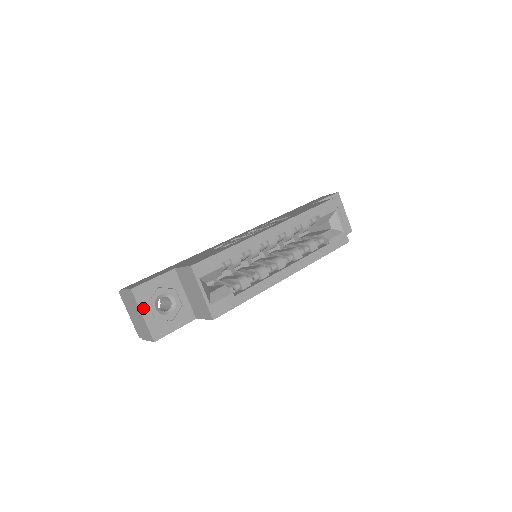
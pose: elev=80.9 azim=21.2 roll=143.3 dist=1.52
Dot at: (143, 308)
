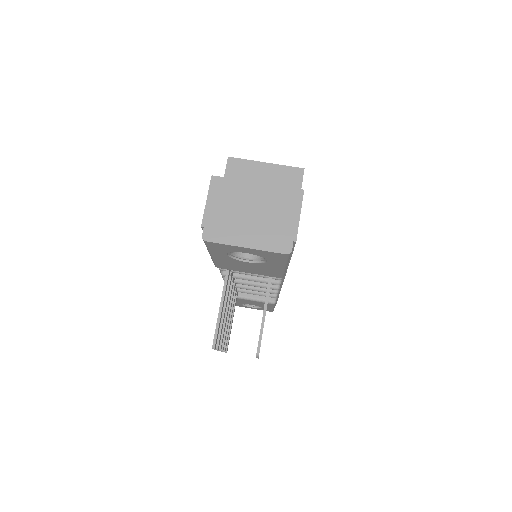
Dot at: (247, 183)
